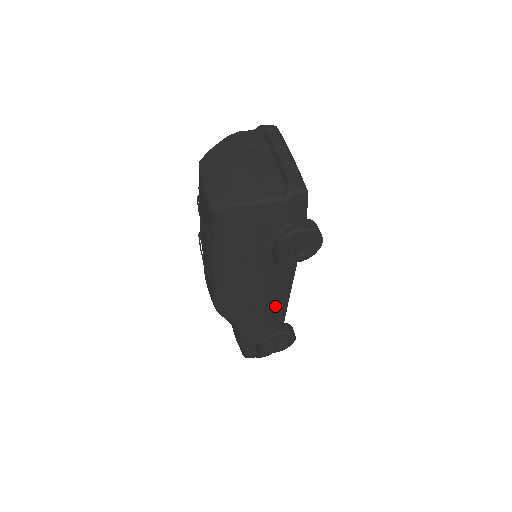
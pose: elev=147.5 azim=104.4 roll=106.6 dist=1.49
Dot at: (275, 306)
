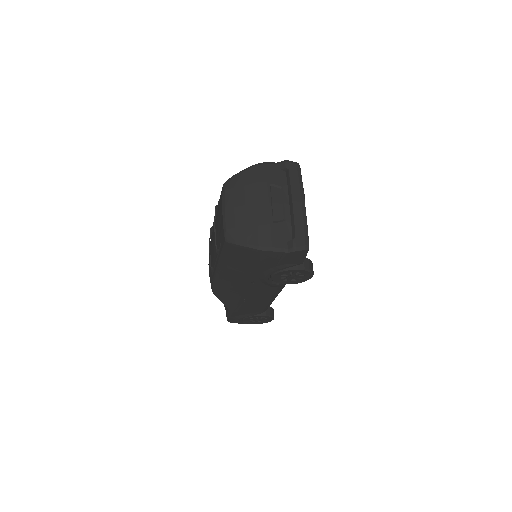
Dot at: (262, 302)
